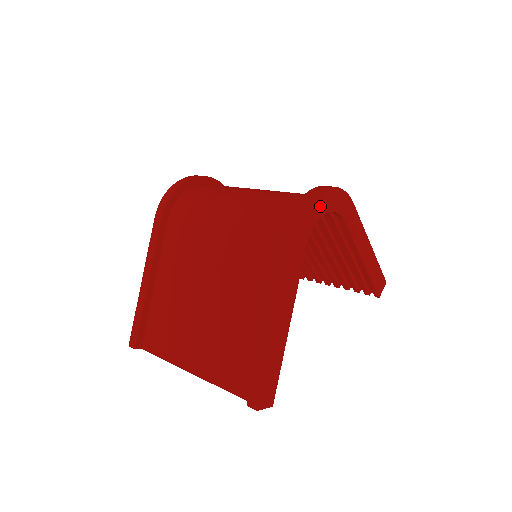
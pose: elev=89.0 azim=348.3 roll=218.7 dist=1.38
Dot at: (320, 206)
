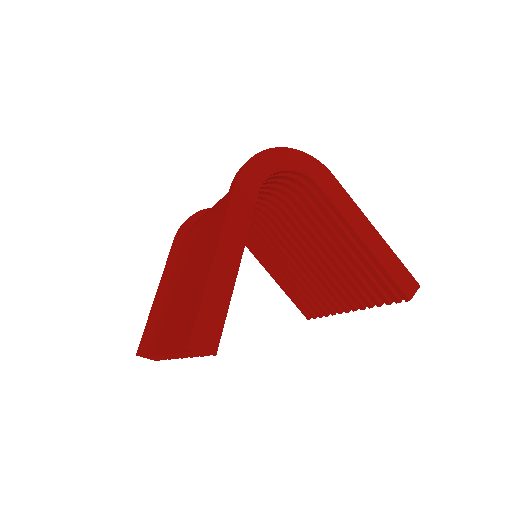
Dot at: (277, 161)
